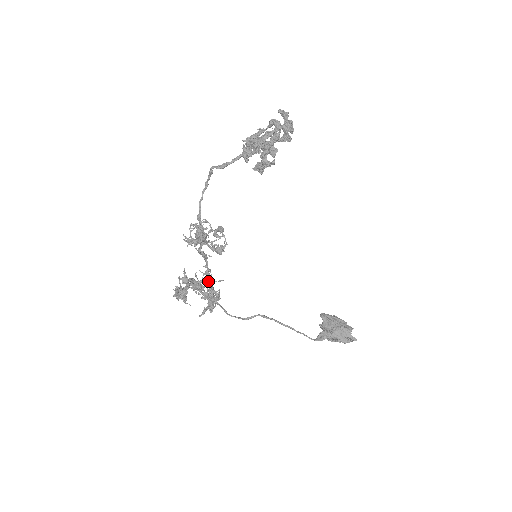
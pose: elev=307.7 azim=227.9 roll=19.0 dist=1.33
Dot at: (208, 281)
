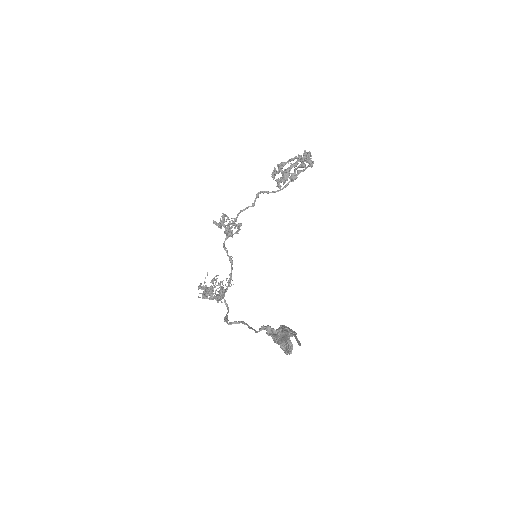
Dot at: (226, 288)
